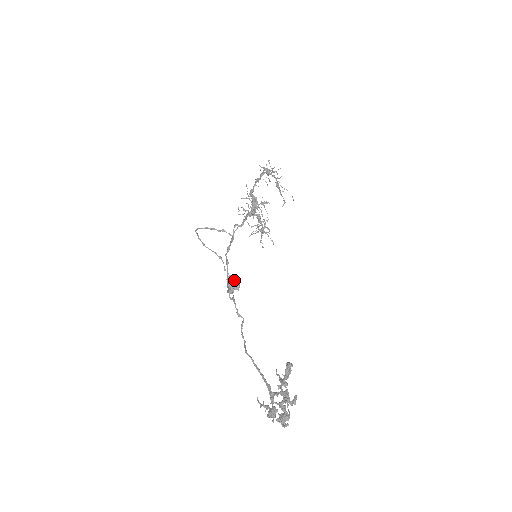
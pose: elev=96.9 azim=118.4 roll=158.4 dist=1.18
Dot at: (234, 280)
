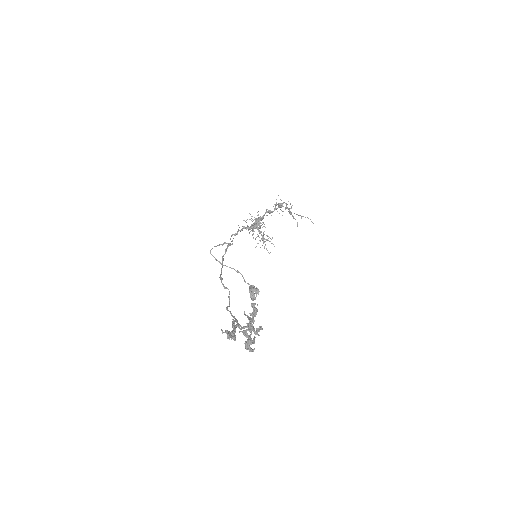
Dot at: (254, 288)
